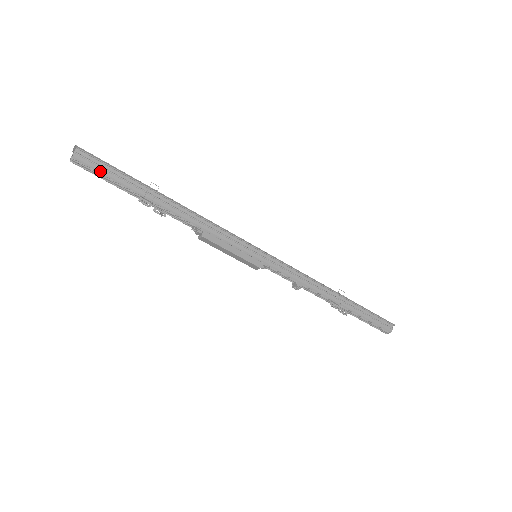
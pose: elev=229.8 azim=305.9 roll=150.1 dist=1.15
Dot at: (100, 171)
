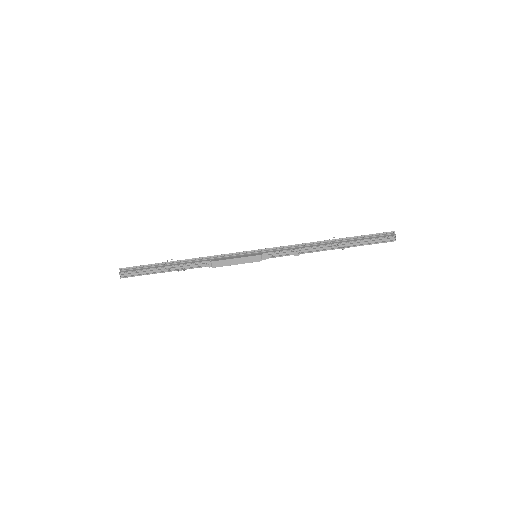
Dot at: (137, 270)
